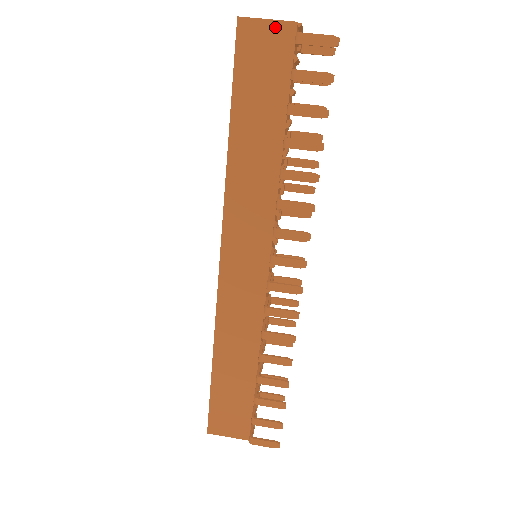
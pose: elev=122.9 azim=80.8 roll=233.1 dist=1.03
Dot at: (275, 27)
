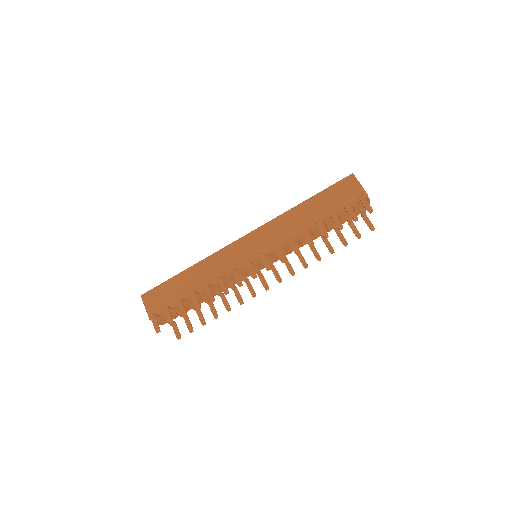
Dot at: (360, 189)
